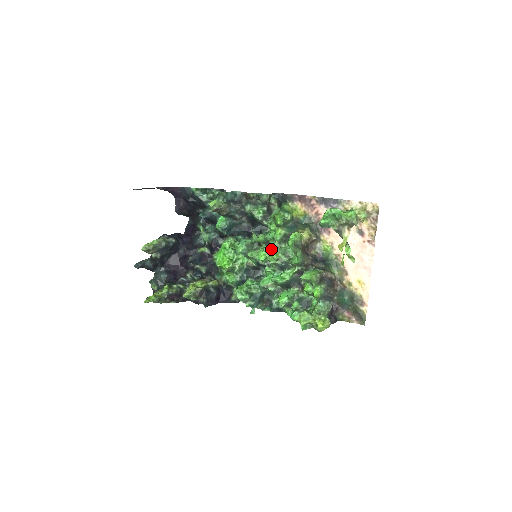
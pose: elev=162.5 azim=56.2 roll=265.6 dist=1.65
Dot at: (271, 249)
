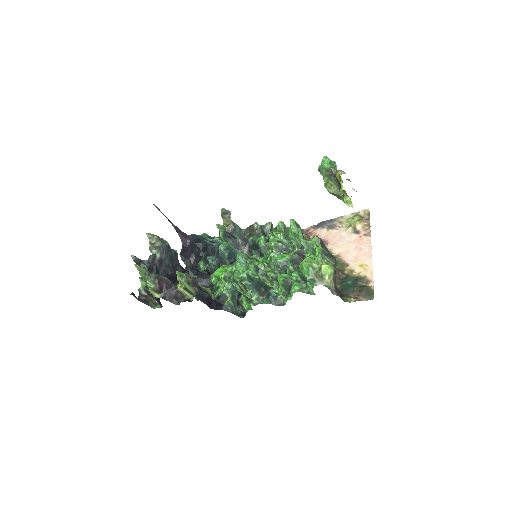
Dot at: occluded
